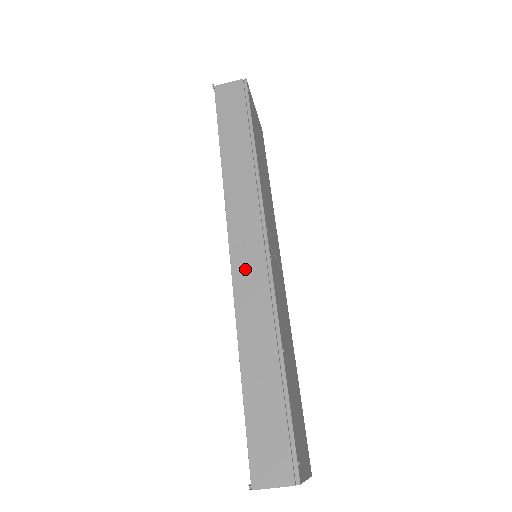
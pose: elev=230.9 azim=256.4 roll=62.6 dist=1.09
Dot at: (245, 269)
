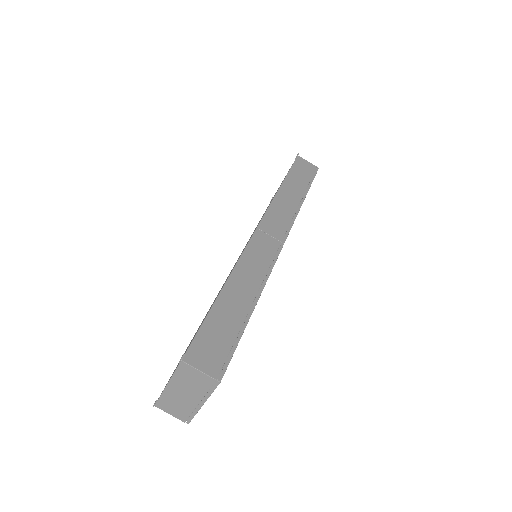
Dot at: (260, 245)
